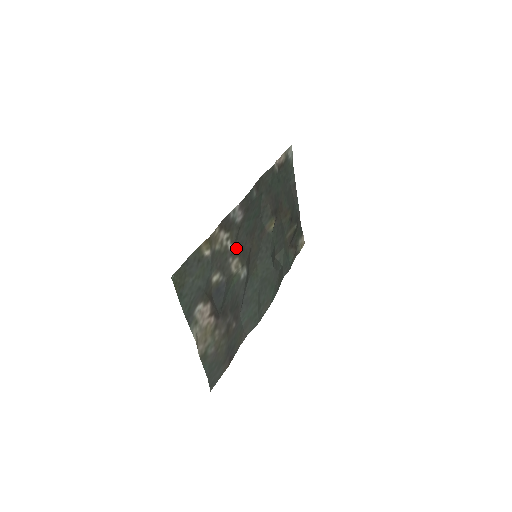
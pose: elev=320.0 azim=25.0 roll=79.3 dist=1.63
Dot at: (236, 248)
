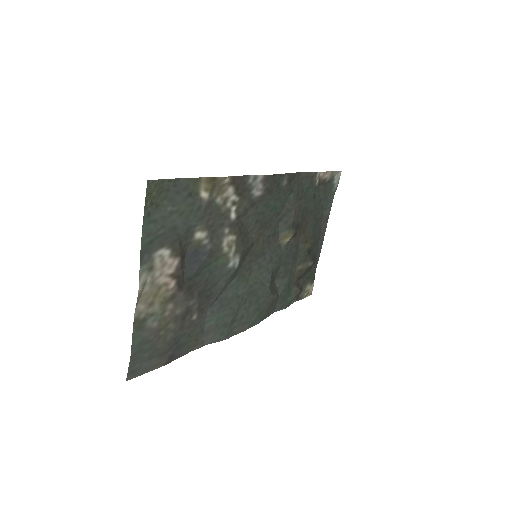
Dot at: (239, 224)
